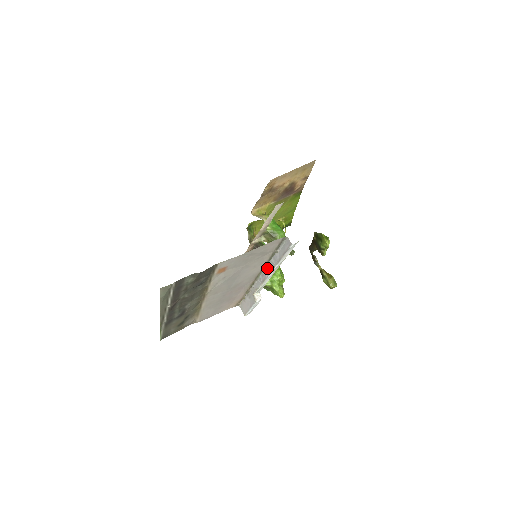
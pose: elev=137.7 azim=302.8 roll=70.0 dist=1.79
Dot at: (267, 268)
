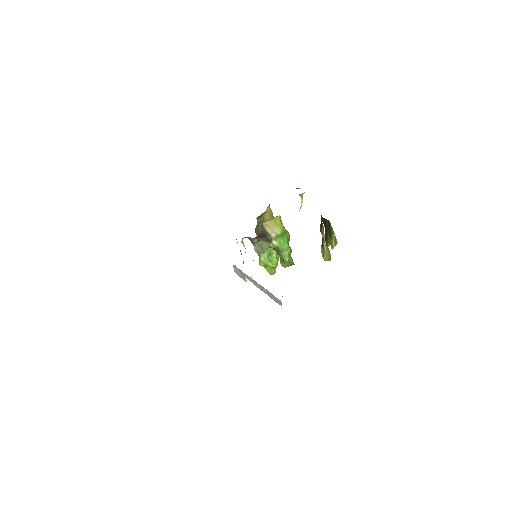
Dot at: (260, 285)
